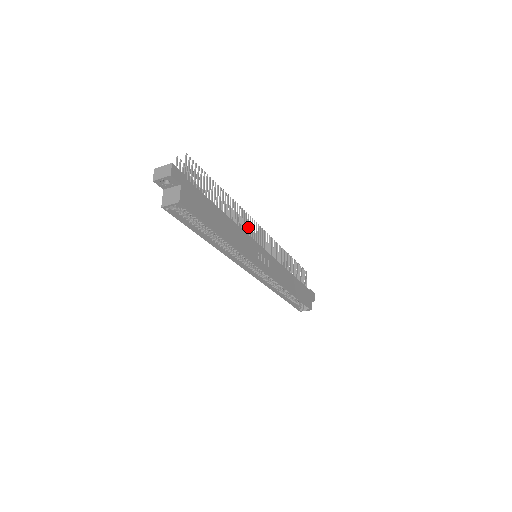
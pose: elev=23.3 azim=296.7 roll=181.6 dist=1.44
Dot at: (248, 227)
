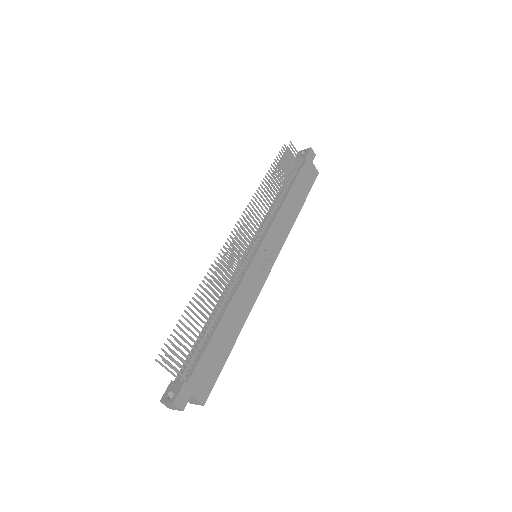
Dot at: (236, 264)
